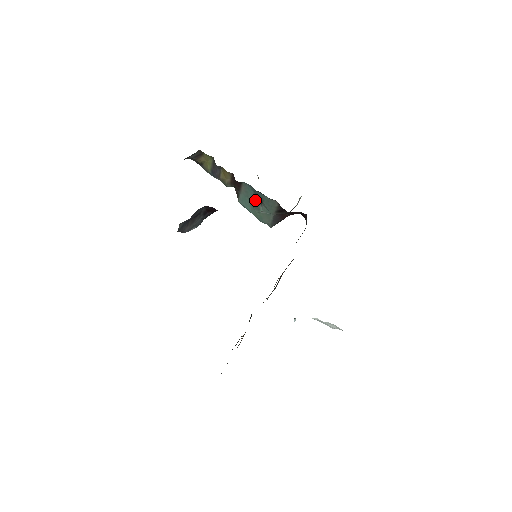
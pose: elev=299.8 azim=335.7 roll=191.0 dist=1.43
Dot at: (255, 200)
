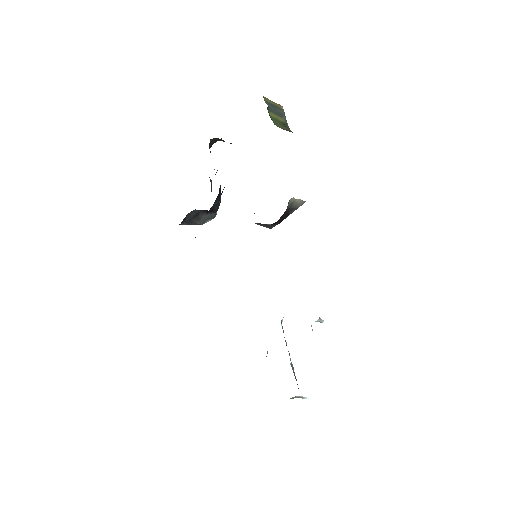
Dot at: occluded
